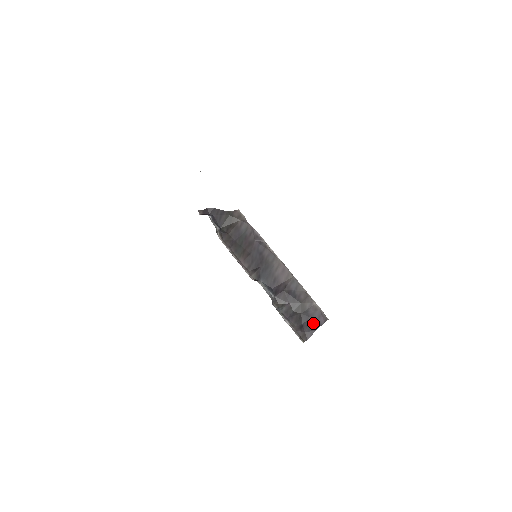
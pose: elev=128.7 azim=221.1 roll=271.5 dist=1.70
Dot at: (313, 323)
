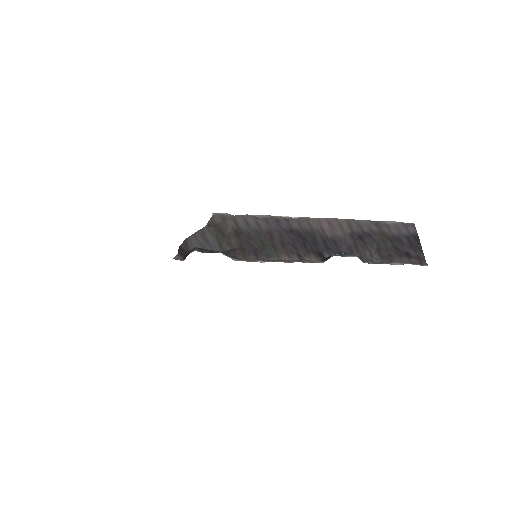
Dot at: (410, 240)
